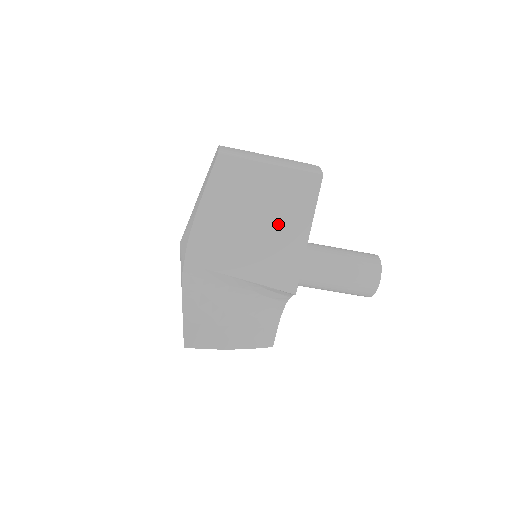
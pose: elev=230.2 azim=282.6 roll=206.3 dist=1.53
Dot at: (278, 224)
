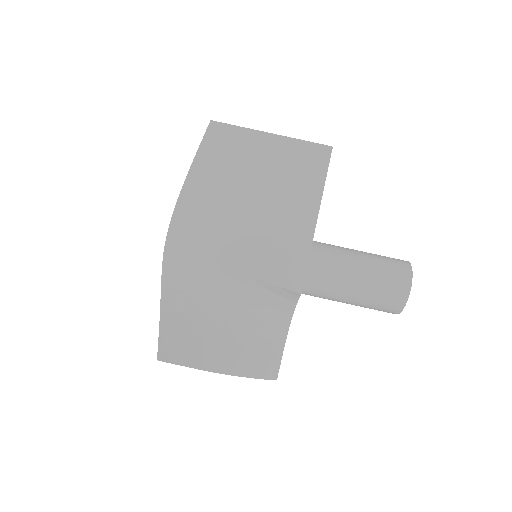
Dot at: (279, 203)
